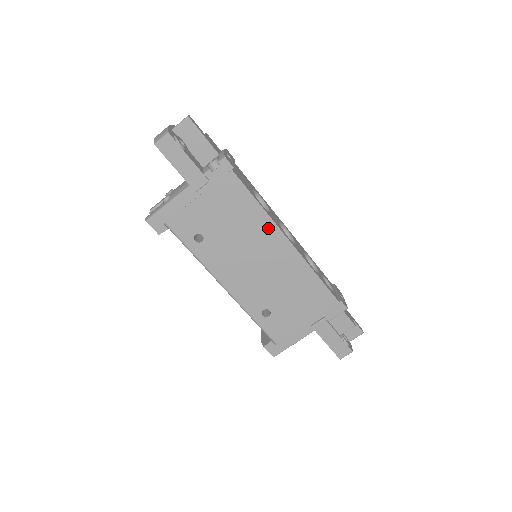
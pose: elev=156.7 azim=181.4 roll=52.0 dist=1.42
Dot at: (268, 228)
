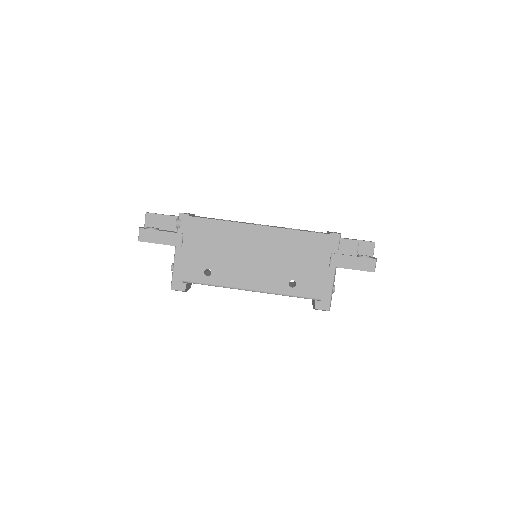
Dot at: (240, 230)
